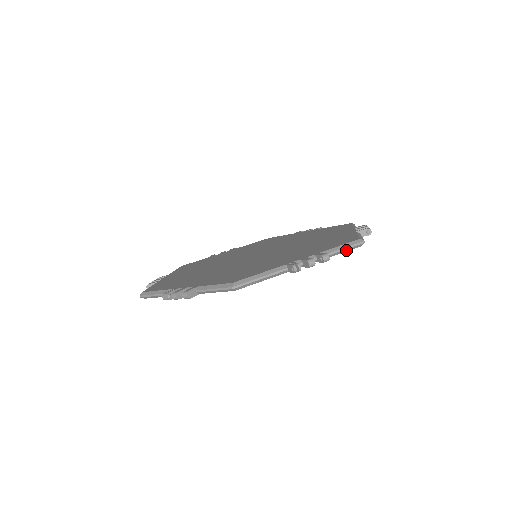
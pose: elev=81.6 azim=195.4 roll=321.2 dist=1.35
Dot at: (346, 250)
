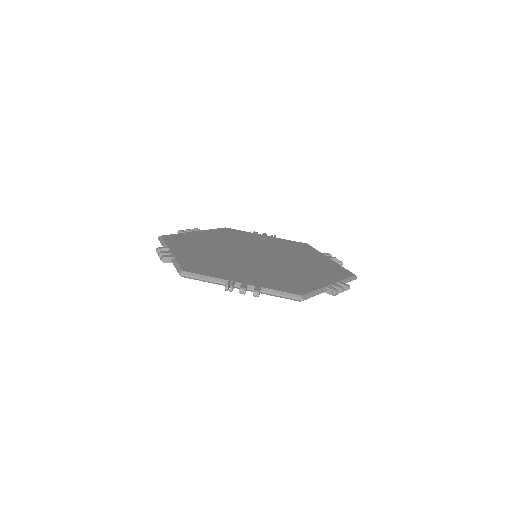
Dot at: (284, 297)
